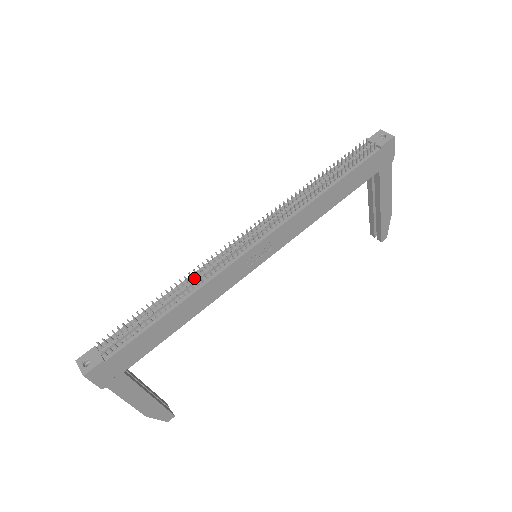
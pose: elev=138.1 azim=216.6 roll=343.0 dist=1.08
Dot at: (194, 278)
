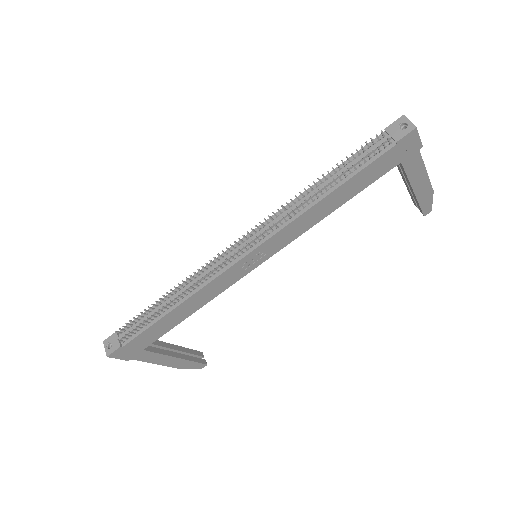
Dot at: (191, 282)
